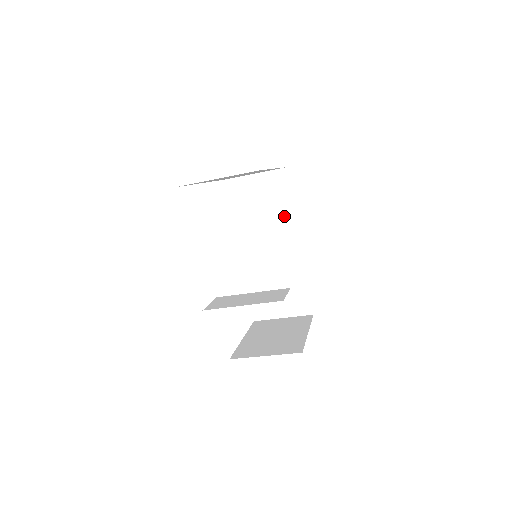
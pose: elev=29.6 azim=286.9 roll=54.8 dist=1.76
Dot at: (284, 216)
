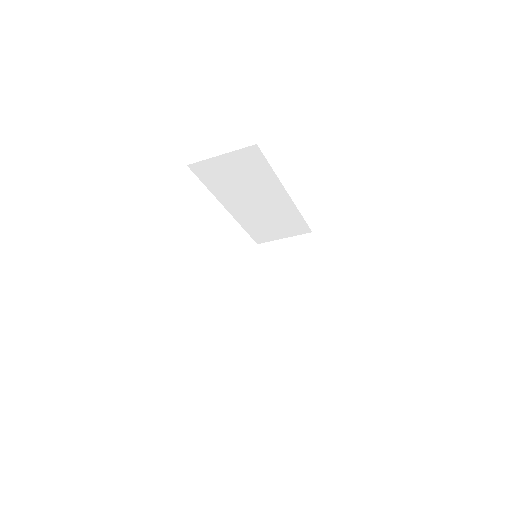
Dot at: (265, 180)
